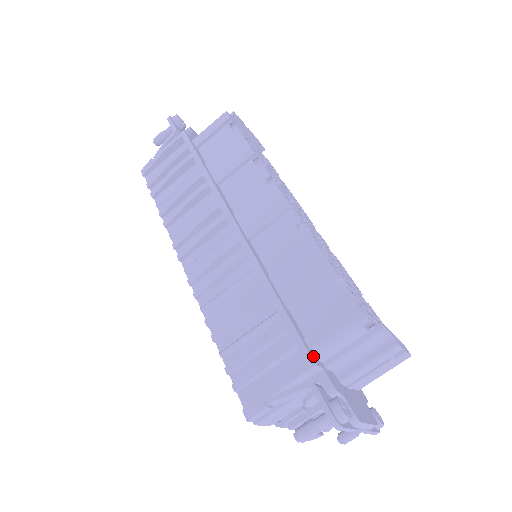
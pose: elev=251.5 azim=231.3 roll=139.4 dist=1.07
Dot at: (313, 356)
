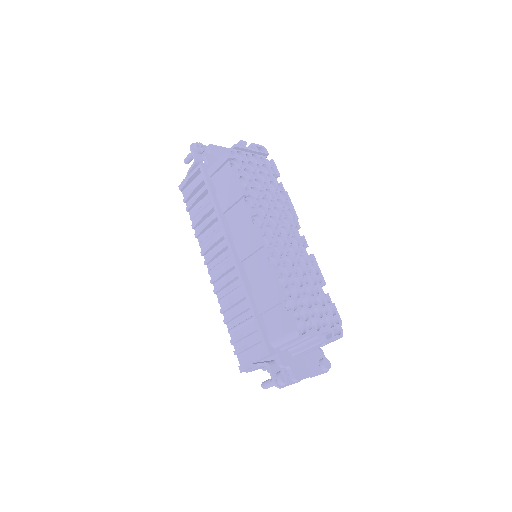
Dot at: (270, 347)
